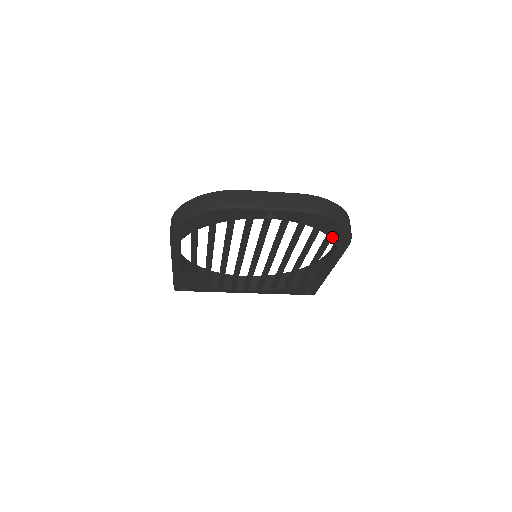
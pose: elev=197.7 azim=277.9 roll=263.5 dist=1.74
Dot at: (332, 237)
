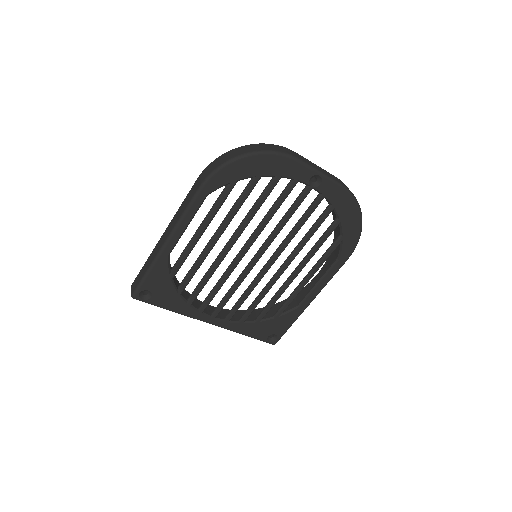
Dot at: (344, 237)
